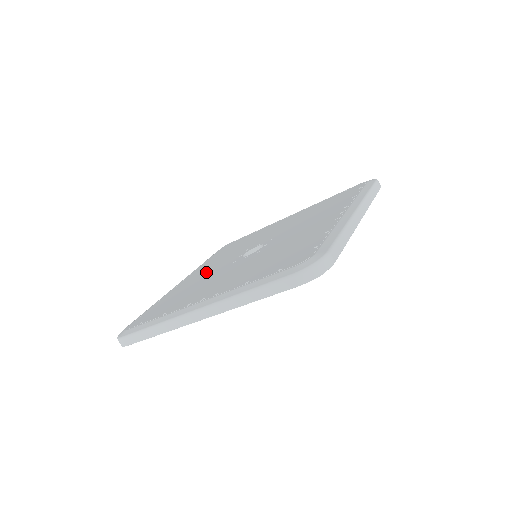
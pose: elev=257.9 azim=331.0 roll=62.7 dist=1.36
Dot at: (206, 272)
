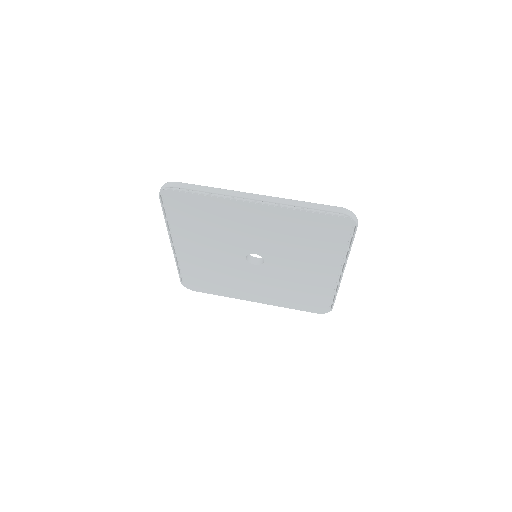
Dot at: occluded
